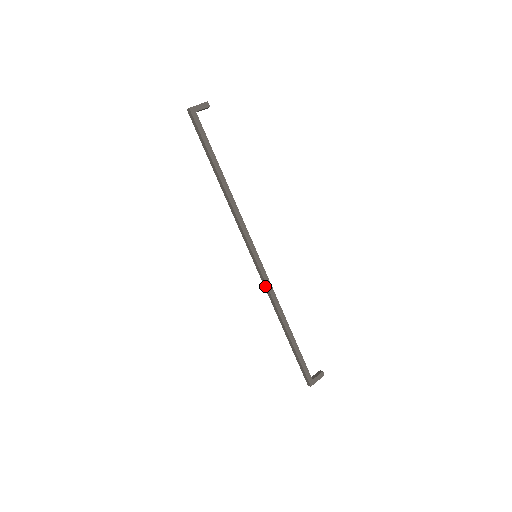
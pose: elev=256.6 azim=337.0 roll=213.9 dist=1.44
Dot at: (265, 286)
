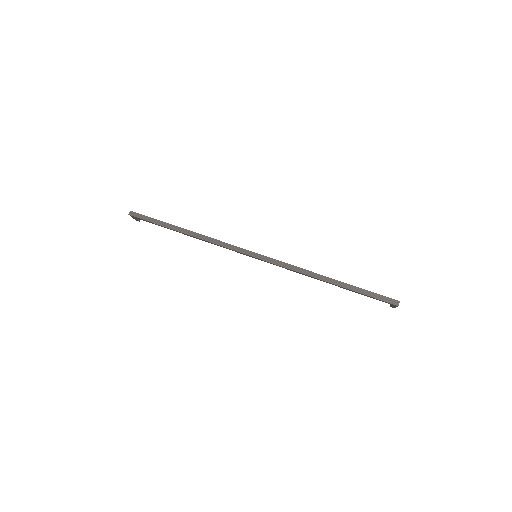
Dot at: (284, 265)
